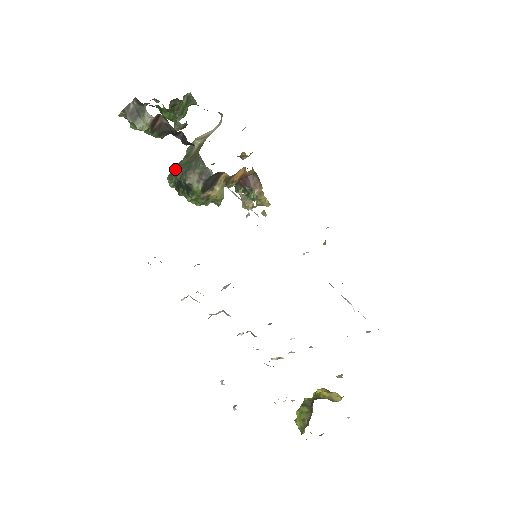
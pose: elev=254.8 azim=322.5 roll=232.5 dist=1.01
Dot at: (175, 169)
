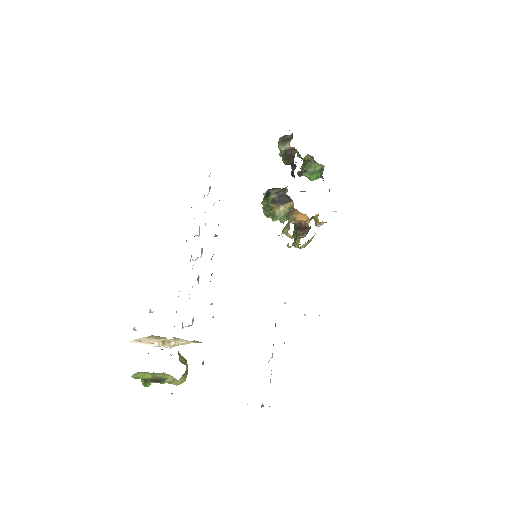
Dot at: occluded
